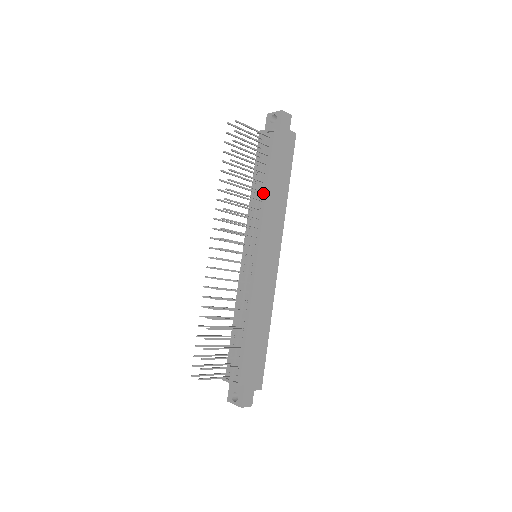
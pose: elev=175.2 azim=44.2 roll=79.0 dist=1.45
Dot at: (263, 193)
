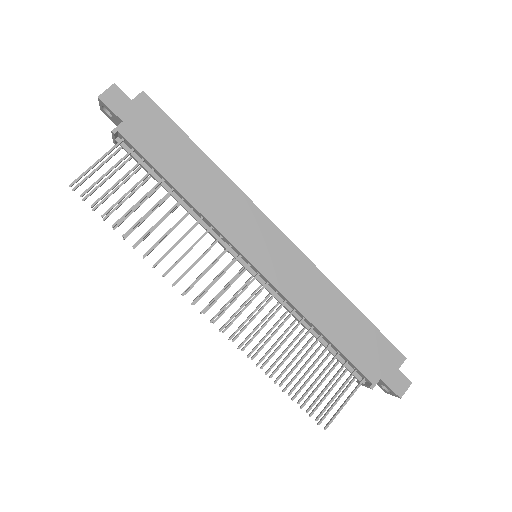
Dot at: (185, 201)
